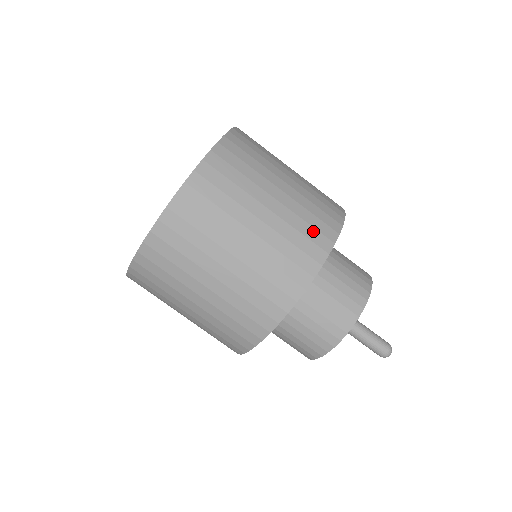
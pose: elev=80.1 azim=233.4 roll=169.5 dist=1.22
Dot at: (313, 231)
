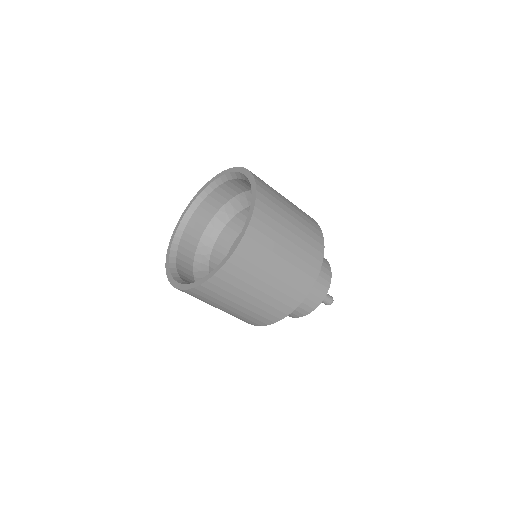
Dot at: (255, 320)
